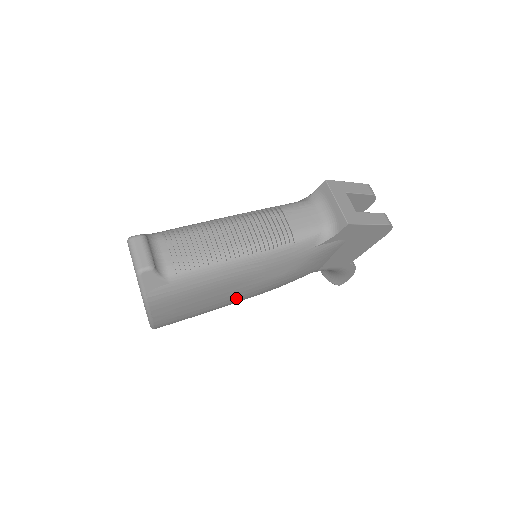
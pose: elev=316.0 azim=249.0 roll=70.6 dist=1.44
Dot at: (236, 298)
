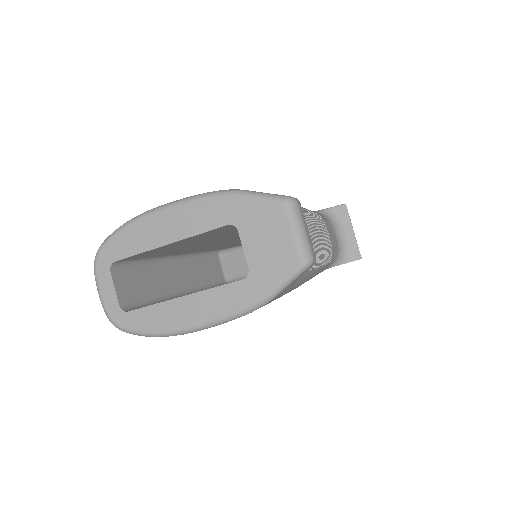
Dot at: occluded
